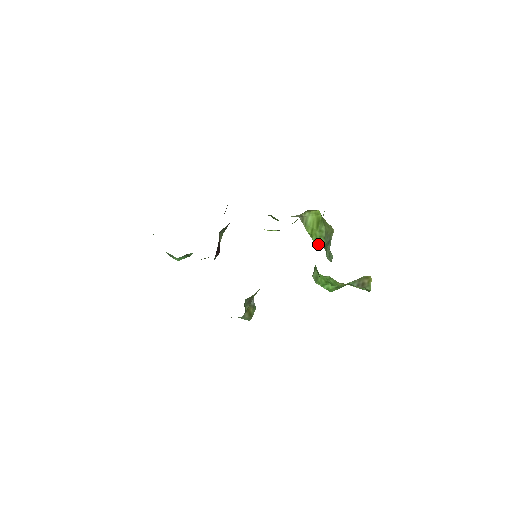
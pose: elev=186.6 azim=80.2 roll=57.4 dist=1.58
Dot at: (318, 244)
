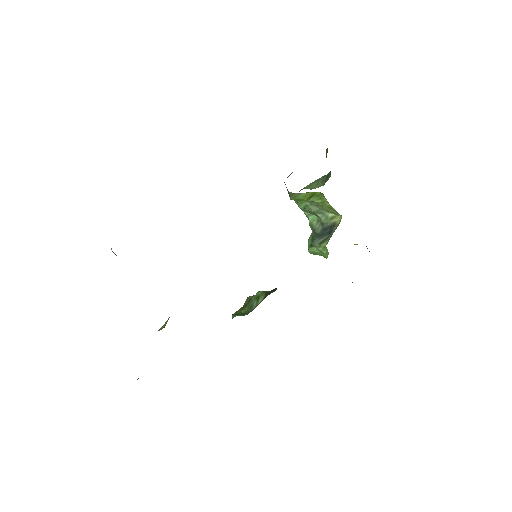
Dot at: occluded
